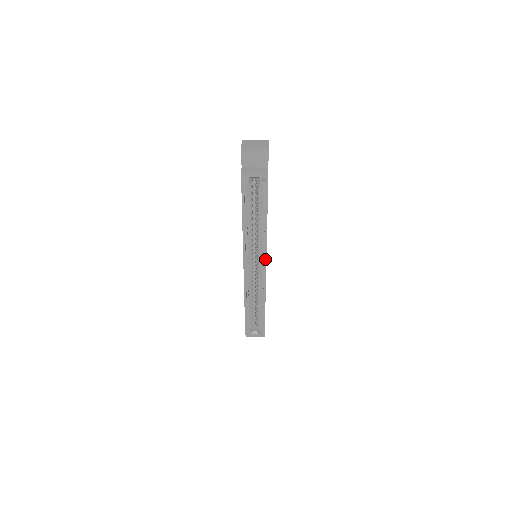
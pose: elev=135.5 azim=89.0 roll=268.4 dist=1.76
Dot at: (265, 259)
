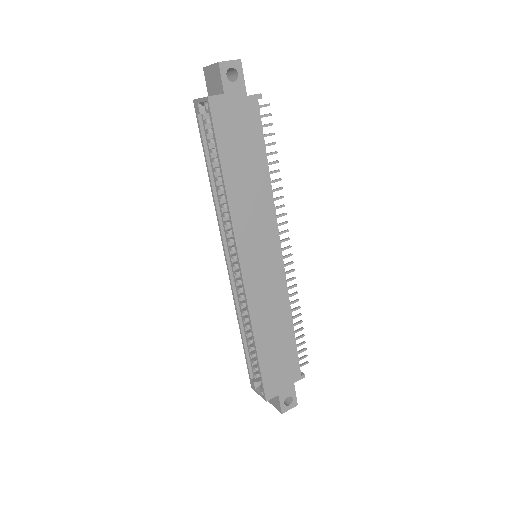
Dot at: (236, 249)
